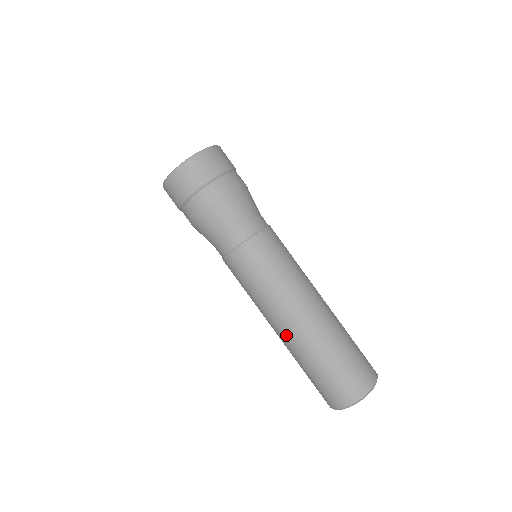
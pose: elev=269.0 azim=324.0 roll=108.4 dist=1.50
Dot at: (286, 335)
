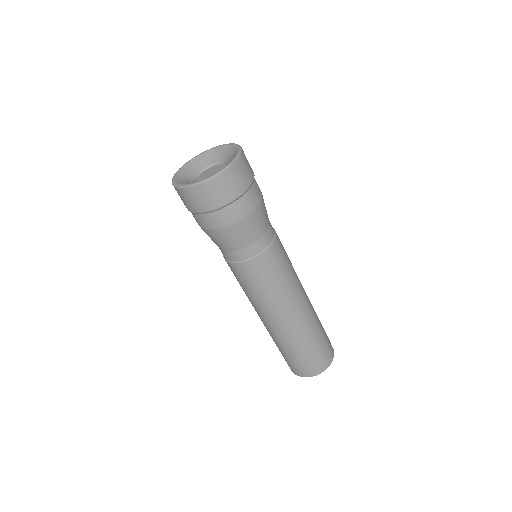
Dot at: (266, 325)
